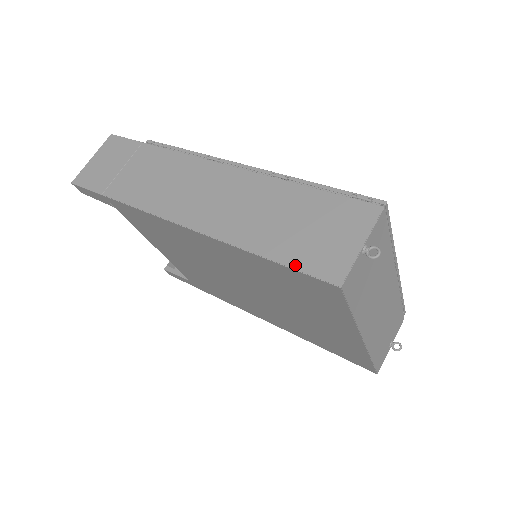
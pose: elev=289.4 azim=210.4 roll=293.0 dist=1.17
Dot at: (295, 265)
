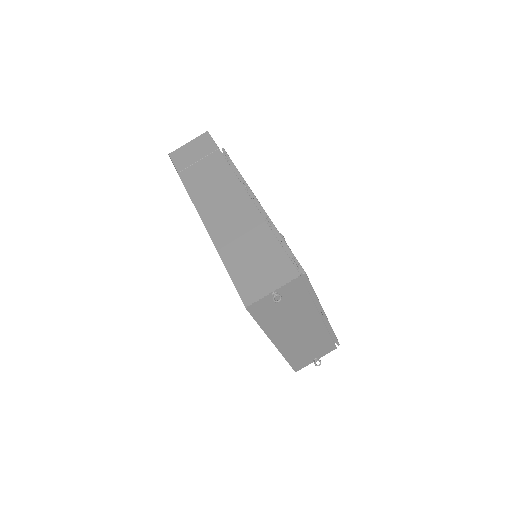
Dot at: (235, 281)
